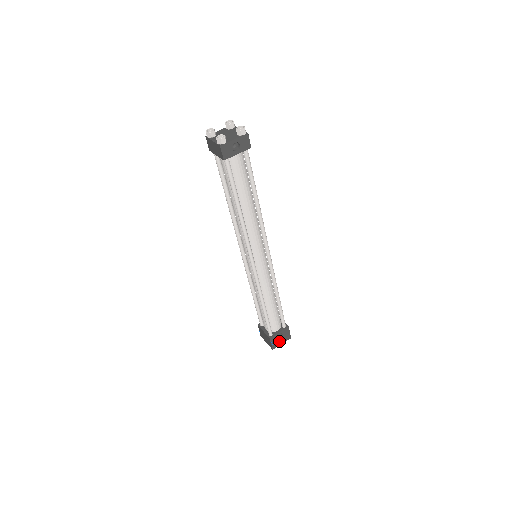
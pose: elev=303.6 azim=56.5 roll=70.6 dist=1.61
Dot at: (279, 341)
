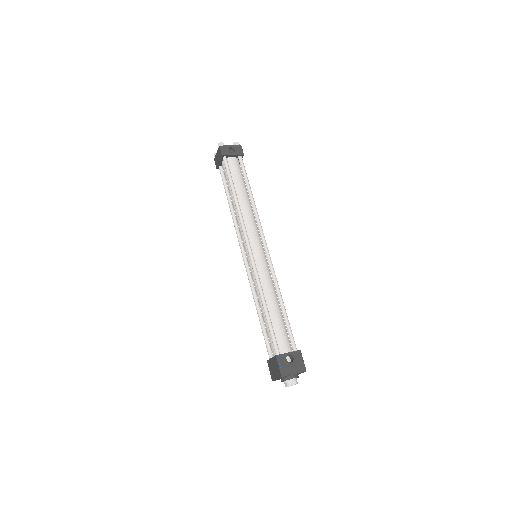
Dot at: (290, 368)
